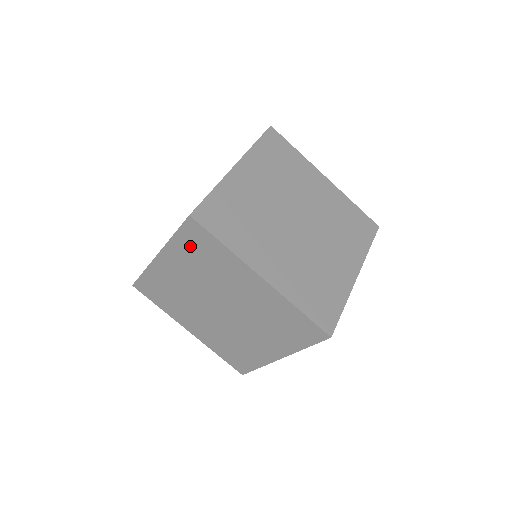
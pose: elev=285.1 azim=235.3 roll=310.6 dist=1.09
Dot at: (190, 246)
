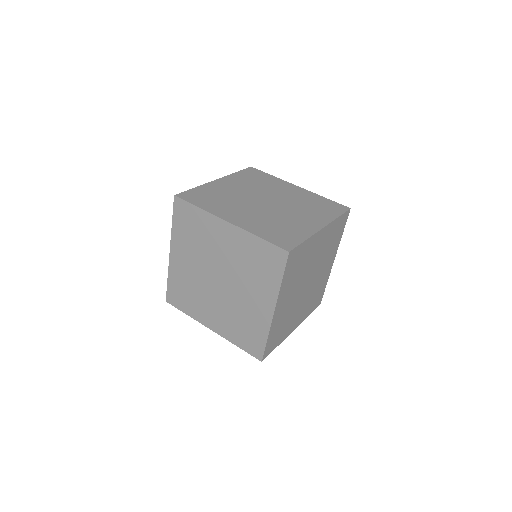
Dot at: (183, 225)
